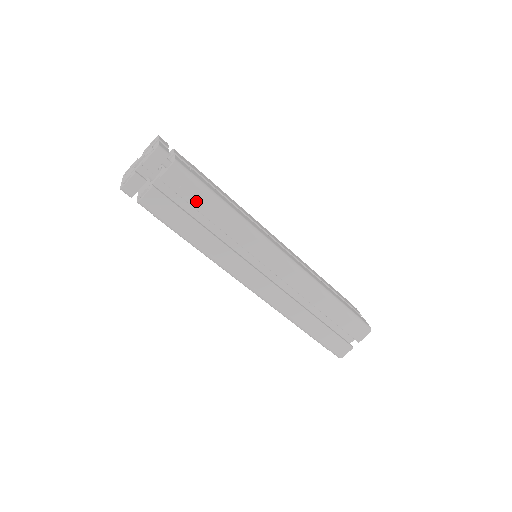
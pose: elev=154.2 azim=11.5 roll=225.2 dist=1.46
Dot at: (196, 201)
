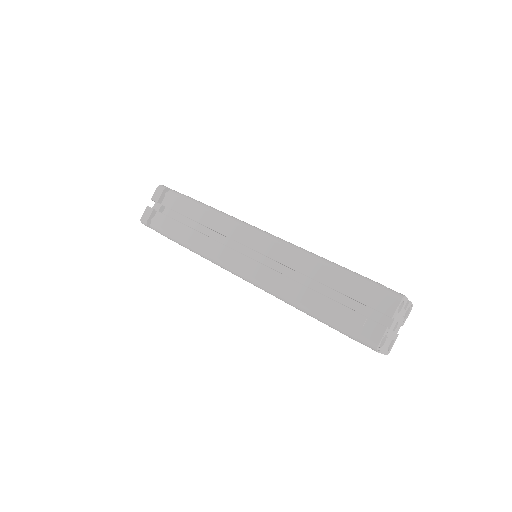
Dot at: (185, 210)
